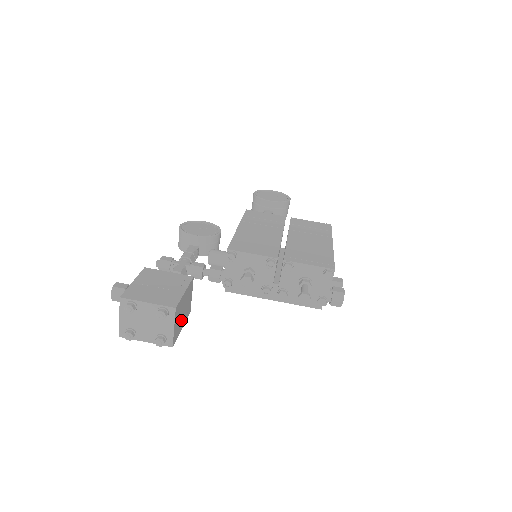
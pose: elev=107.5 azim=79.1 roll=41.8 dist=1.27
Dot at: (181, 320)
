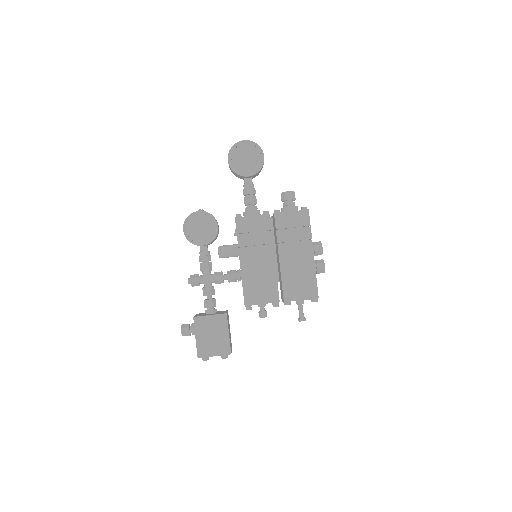
Dot at: occluded
